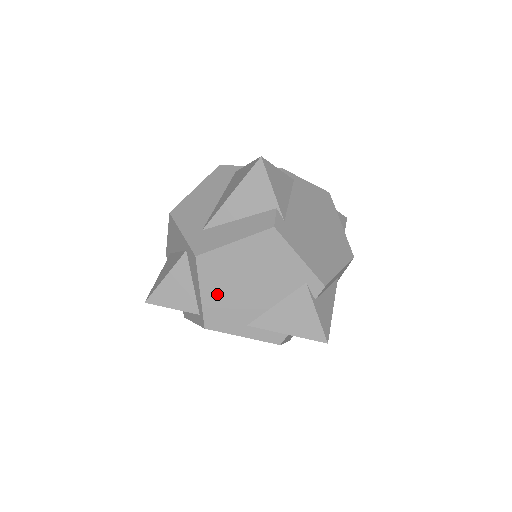
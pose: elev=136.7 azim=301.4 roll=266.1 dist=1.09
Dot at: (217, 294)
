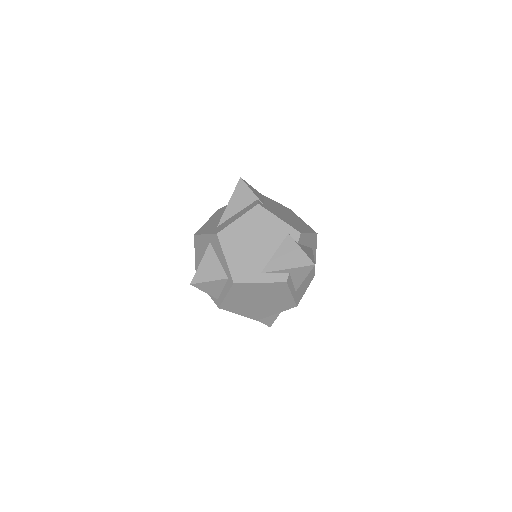
Dot at: (236, 256)
